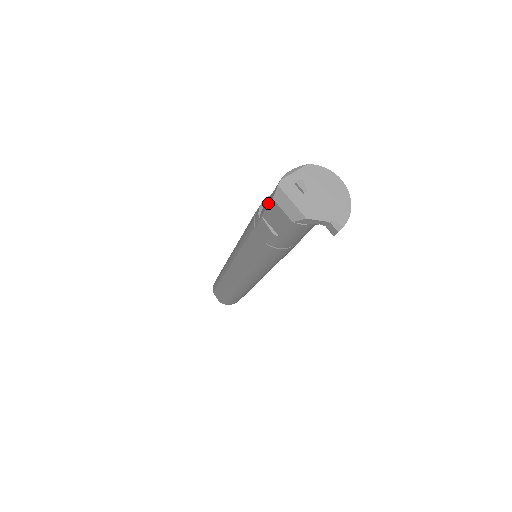
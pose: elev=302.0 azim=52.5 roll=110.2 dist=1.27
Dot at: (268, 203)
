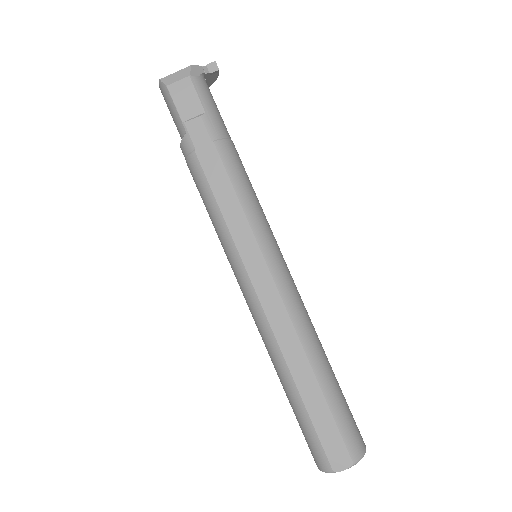
Dot at: (171, 102)
